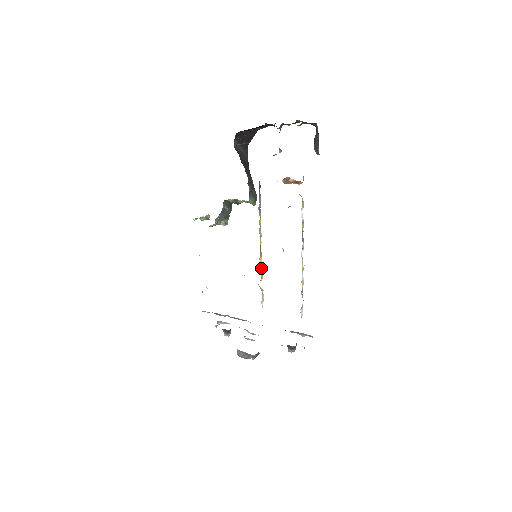
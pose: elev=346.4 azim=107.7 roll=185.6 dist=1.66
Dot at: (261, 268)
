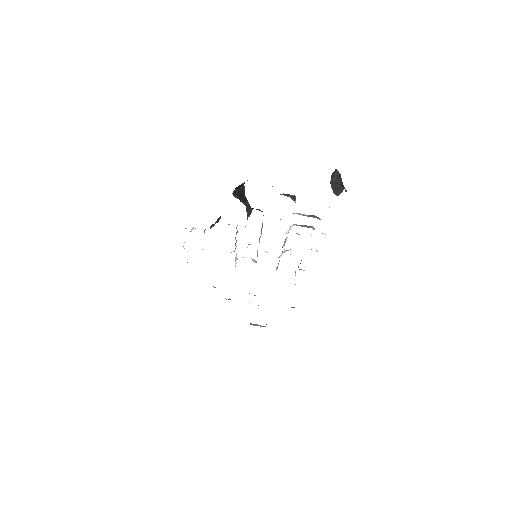
Dot at: (257, 254)
